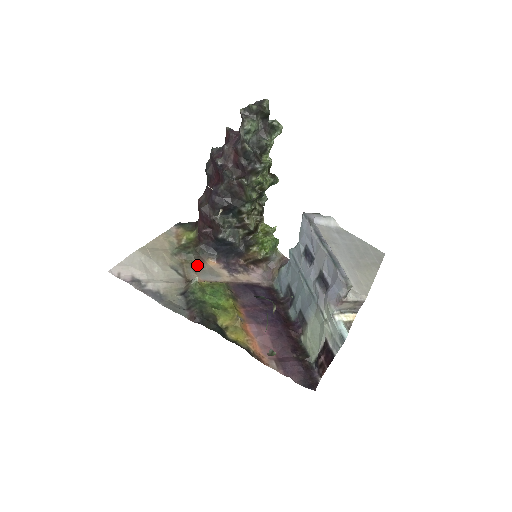
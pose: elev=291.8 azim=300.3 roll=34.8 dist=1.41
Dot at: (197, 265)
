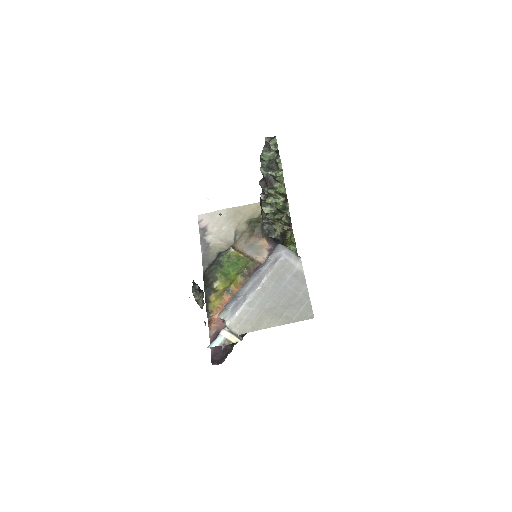
Dot at: (252, 238)
